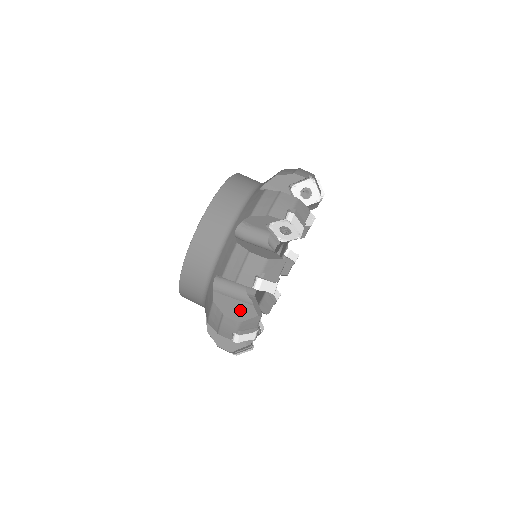
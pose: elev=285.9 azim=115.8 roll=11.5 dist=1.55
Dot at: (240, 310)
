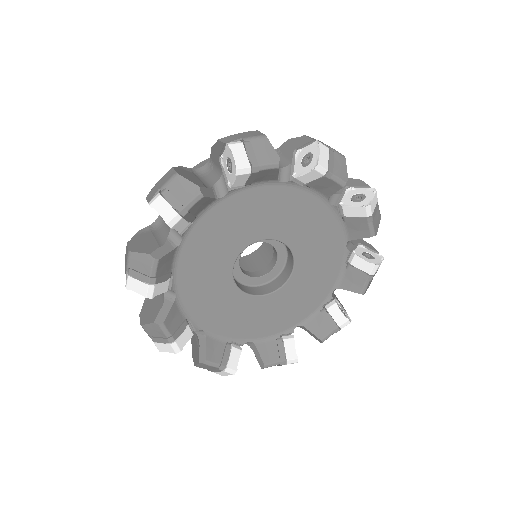
Dot at: (191, 178)
